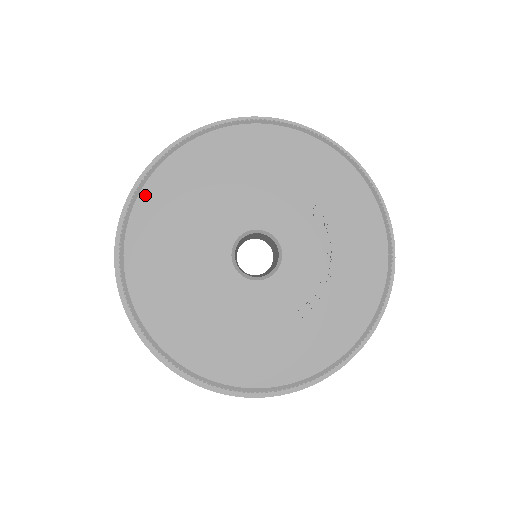
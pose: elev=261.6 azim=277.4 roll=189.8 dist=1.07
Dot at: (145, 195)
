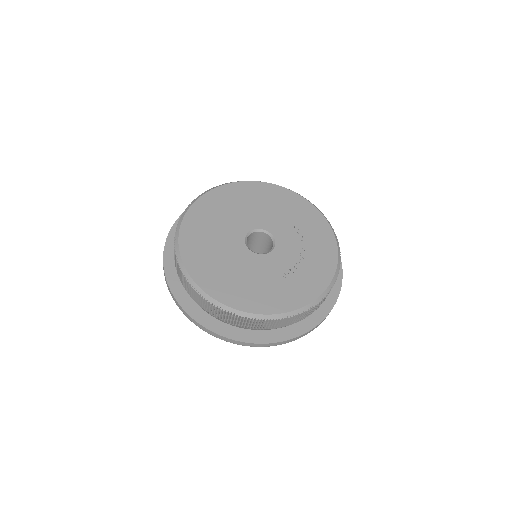
Dot at: (198, 203)
